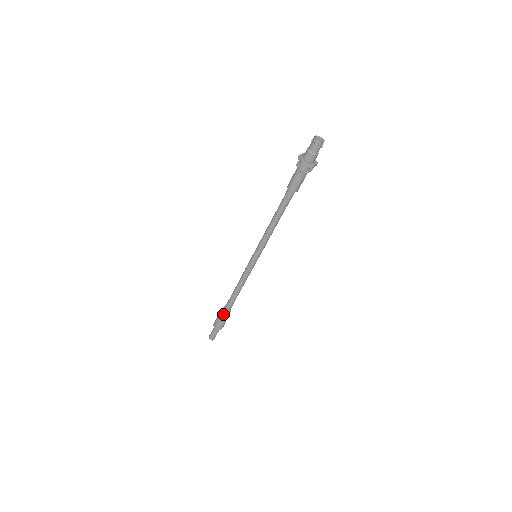
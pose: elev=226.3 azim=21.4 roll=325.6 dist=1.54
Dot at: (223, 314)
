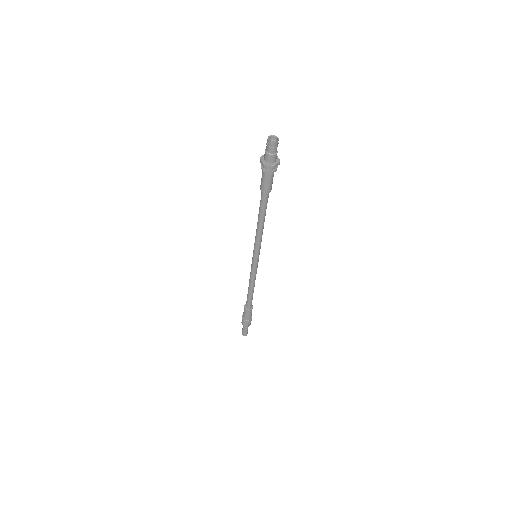
Dot at: (249, 313)
